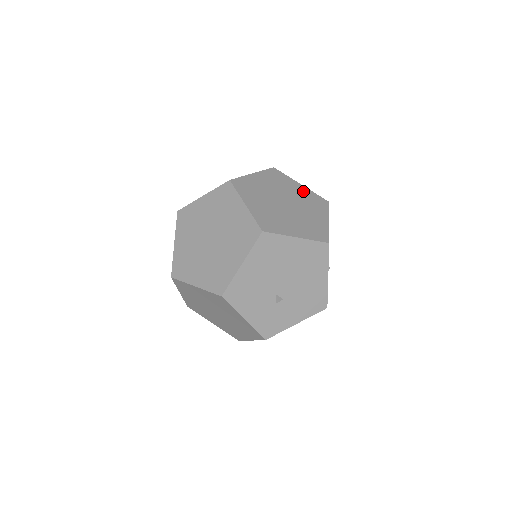
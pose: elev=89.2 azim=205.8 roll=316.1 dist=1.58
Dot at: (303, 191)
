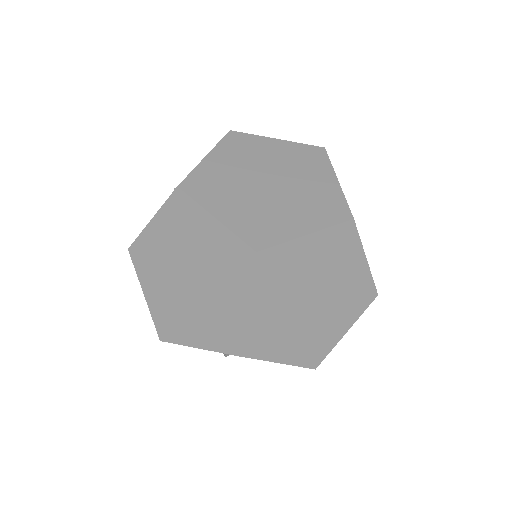
Dot at: (358, 274)
